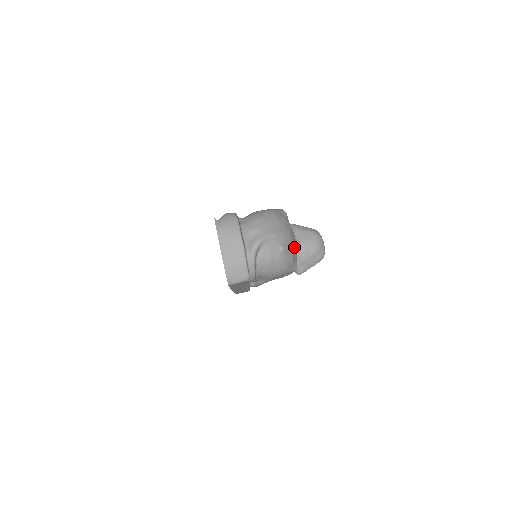
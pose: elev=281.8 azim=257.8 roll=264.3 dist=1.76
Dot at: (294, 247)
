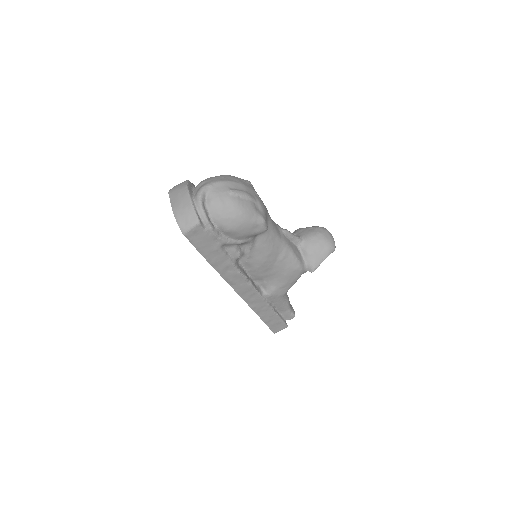
Dot at: (251, 196)
